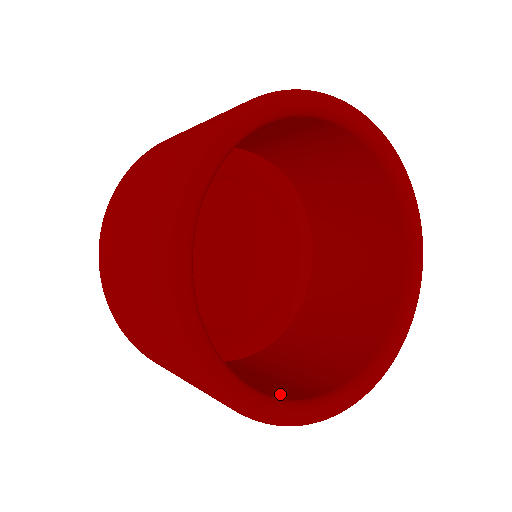
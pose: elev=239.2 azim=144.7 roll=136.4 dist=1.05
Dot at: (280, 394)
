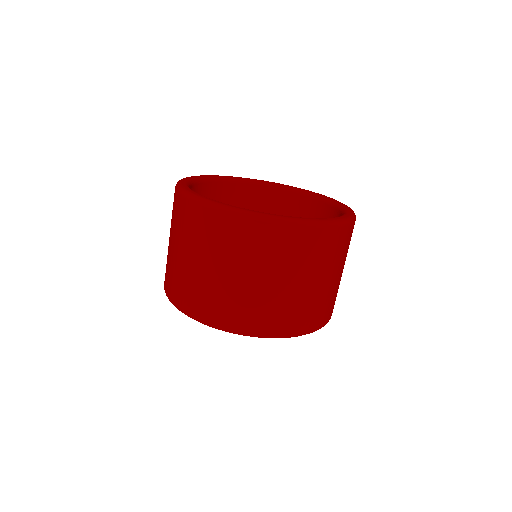
Dot at: occluded
